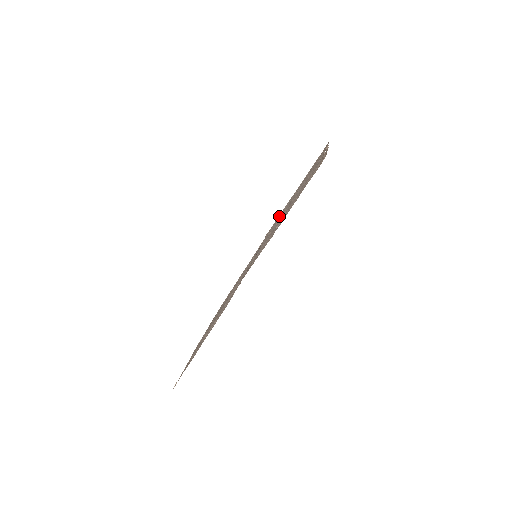
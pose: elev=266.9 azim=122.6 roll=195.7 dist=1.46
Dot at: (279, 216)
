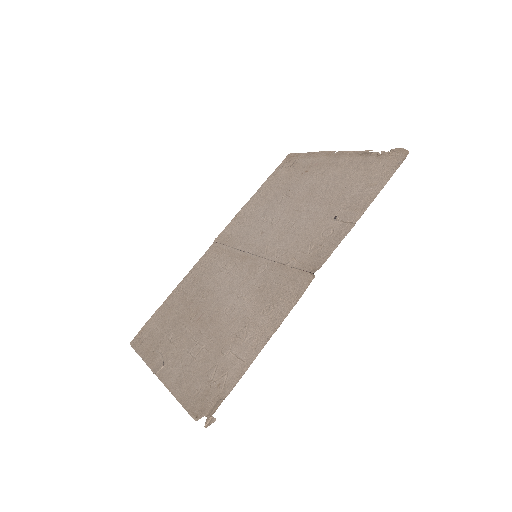
Dot at: (240, 219)
